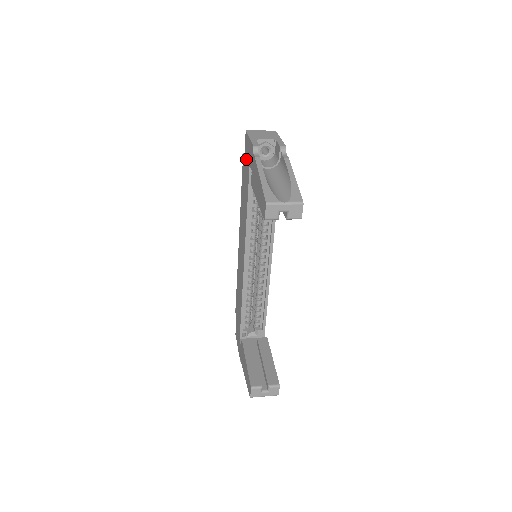
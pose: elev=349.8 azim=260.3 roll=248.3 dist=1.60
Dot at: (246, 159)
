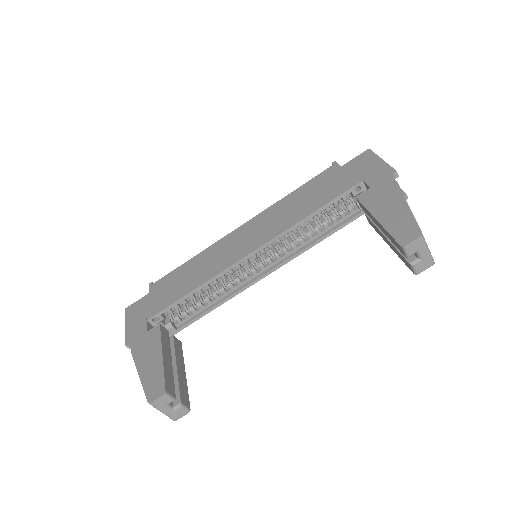
Dot at: (351, 170)
